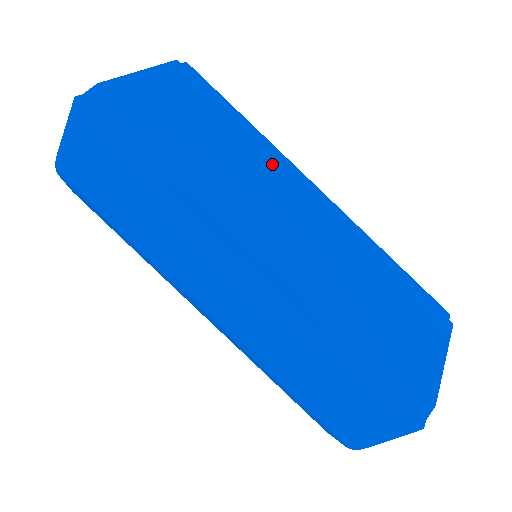
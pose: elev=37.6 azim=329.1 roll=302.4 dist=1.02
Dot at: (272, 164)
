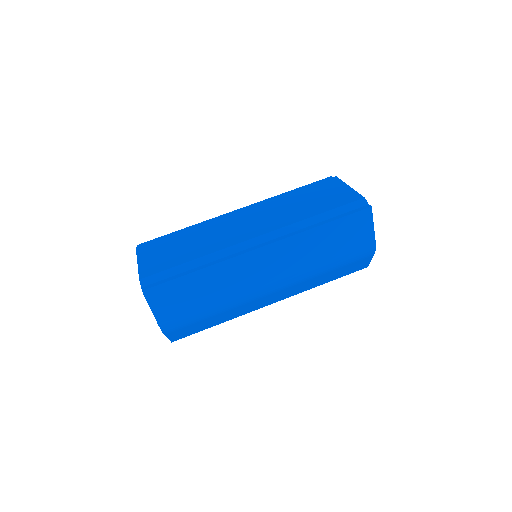
Dot at: (214, 224)
